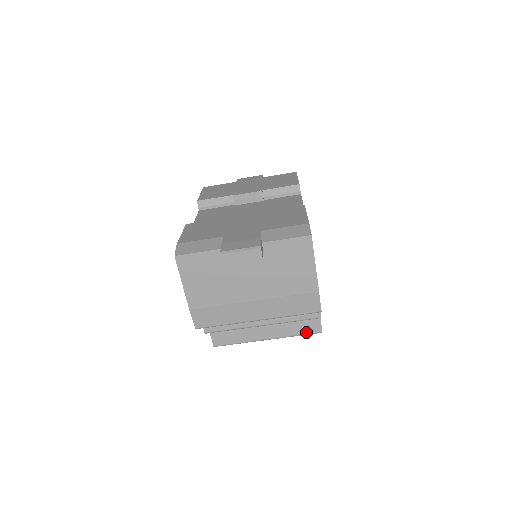
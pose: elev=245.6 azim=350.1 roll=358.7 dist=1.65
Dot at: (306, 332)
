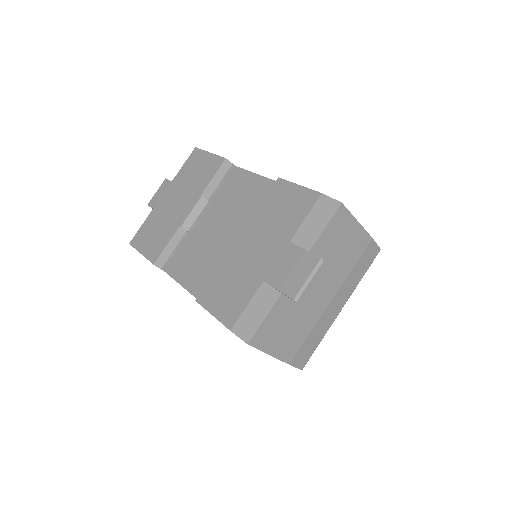
Dot at: occluded
